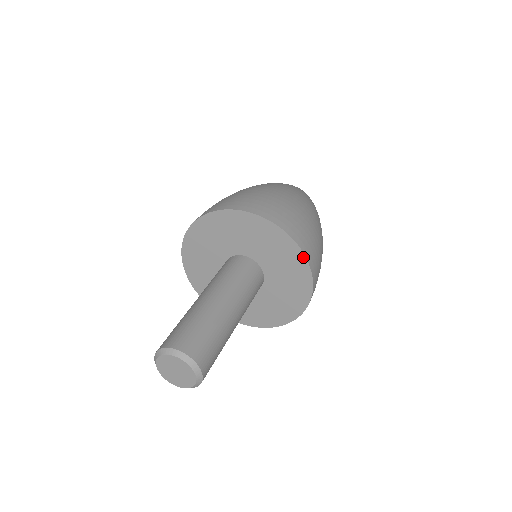
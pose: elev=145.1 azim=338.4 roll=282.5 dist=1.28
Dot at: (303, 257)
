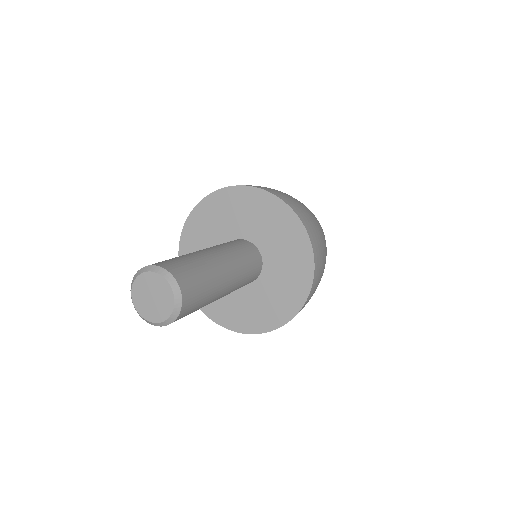
Dot at: (296, 218)
